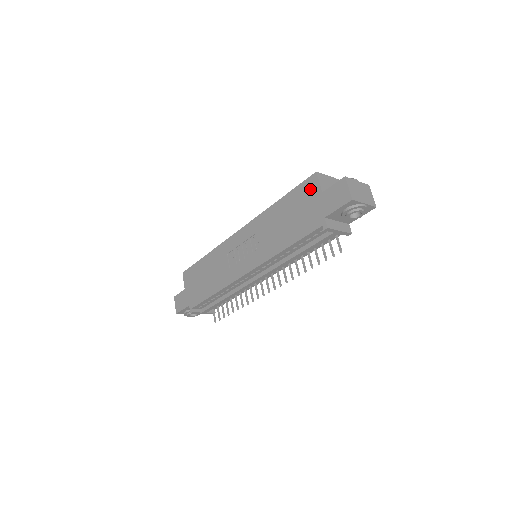
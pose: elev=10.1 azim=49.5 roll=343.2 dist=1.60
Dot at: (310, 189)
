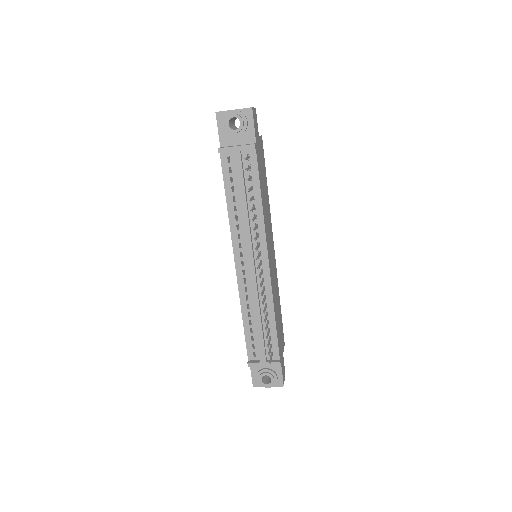
Dot at: occluded
